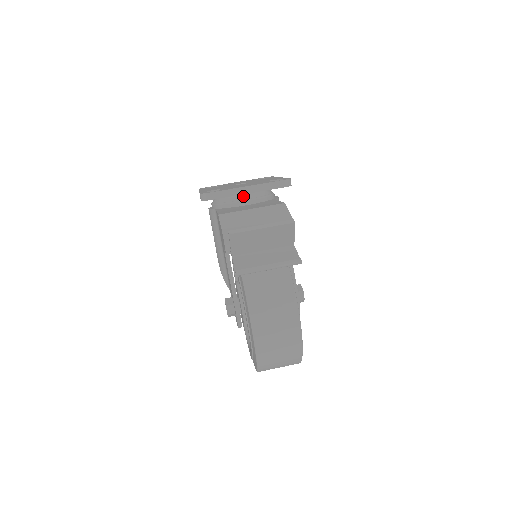
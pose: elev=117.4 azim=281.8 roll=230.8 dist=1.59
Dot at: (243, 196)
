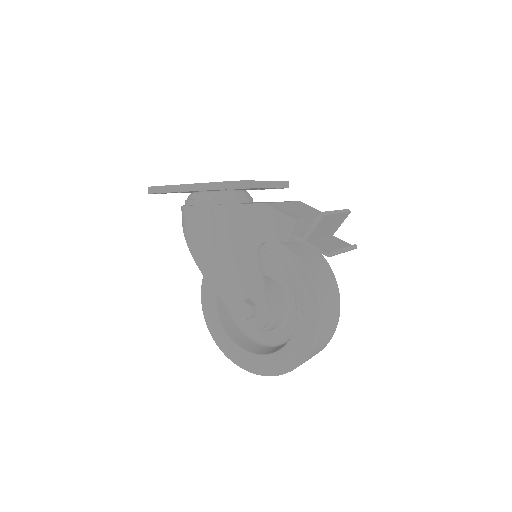
Dot at: (242, 194)
